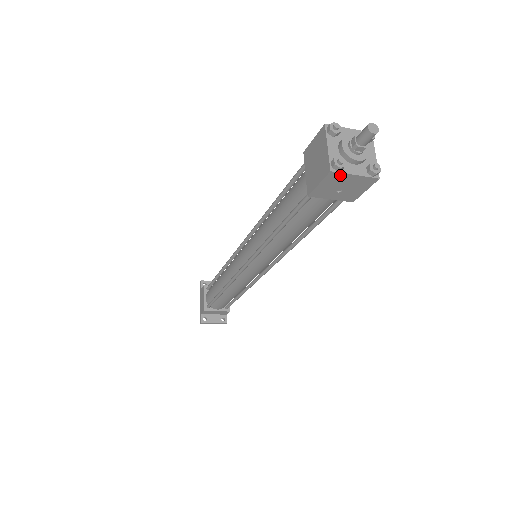
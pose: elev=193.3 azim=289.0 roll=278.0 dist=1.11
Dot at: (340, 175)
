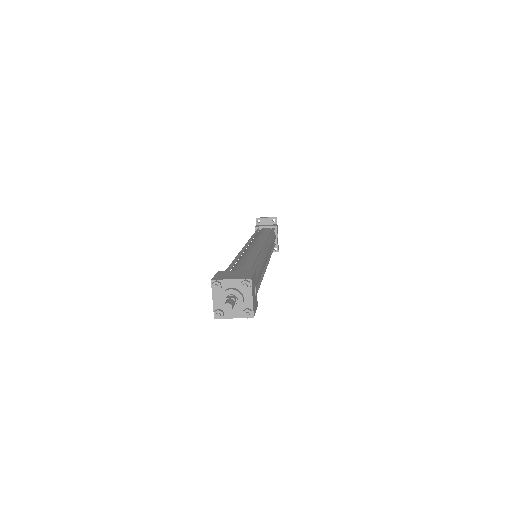
Dot at: (224, 317)
